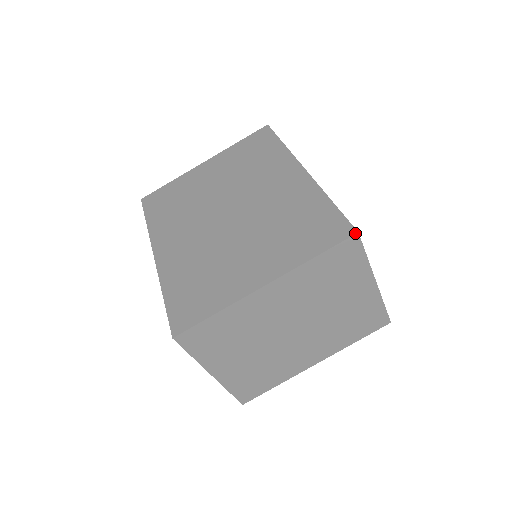
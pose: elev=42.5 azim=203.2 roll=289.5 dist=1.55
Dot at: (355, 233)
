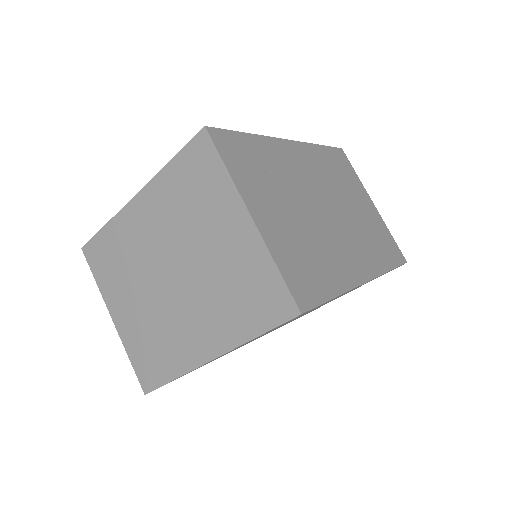
Dot at: (203, 128)
